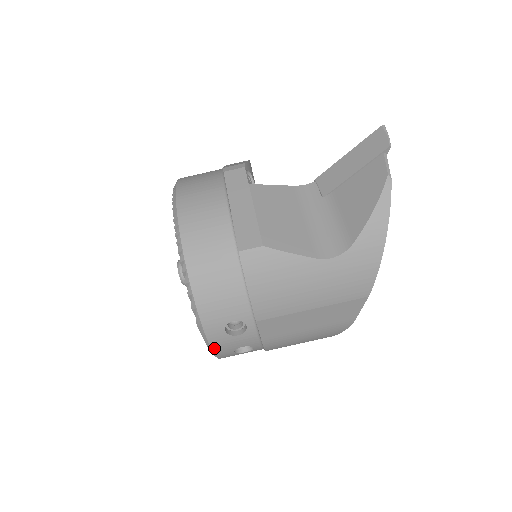
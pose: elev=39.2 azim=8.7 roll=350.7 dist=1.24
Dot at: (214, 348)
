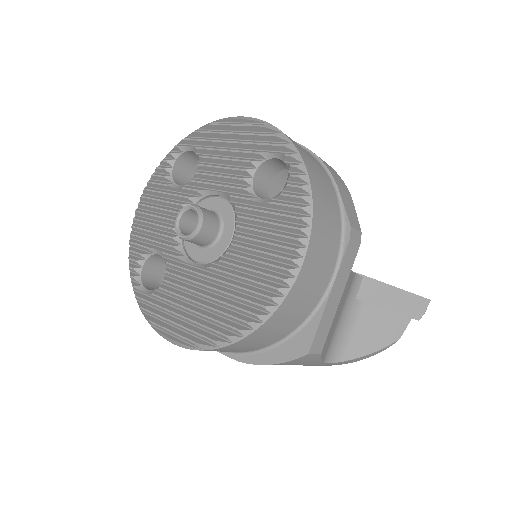
Dot at: (173, 342)
